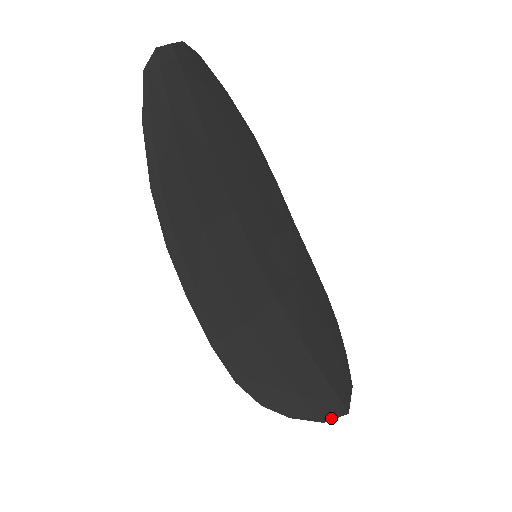
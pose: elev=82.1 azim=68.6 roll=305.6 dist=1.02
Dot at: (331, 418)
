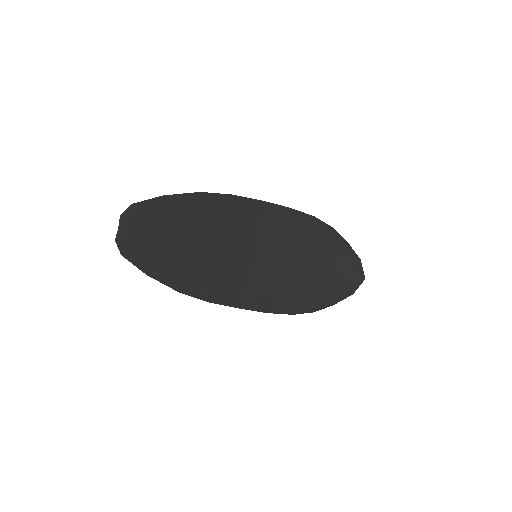
Dot at: (356, 289)
